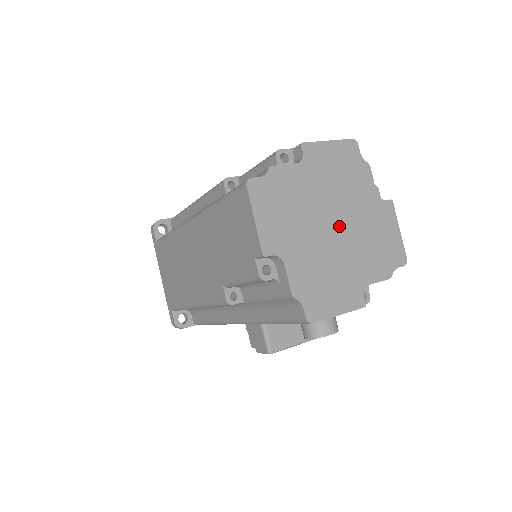
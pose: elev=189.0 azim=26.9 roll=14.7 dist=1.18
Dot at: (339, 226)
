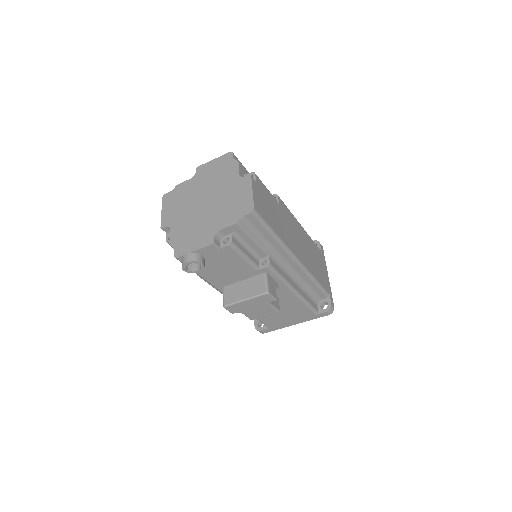
Dot at: (208, 202)
